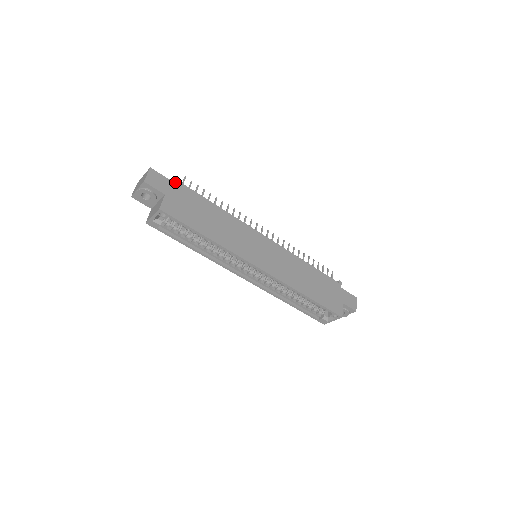
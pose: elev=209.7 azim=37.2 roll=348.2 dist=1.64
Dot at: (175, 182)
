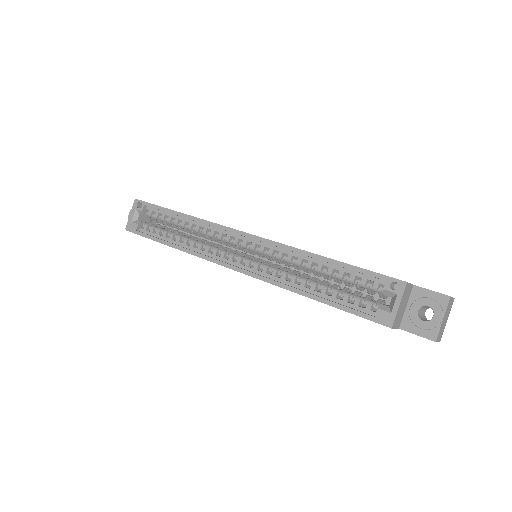
Dot at: occluded
